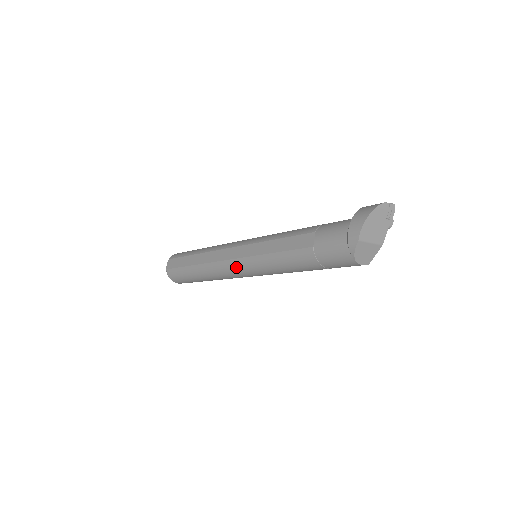
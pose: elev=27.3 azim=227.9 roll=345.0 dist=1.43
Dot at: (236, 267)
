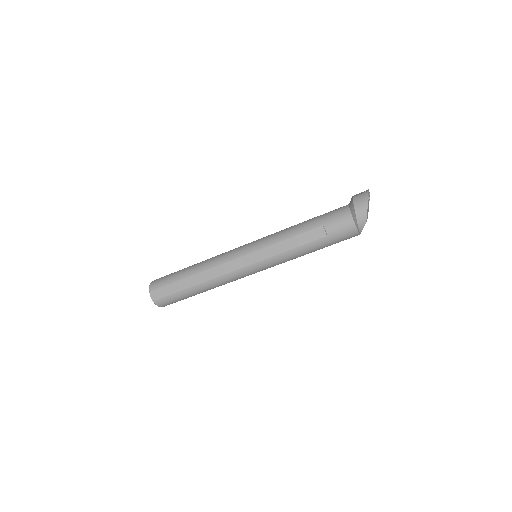
Dot at: (248, 272)
